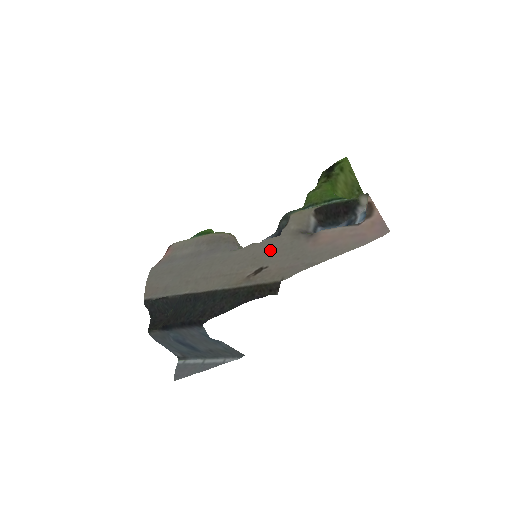
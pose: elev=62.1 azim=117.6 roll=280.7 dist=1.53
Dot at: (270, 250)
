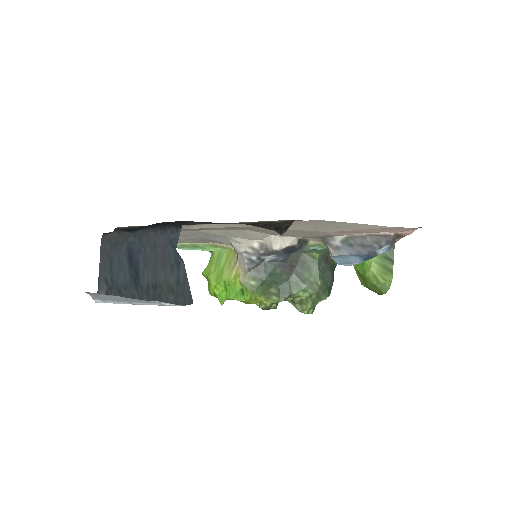
Dot at: occluded
